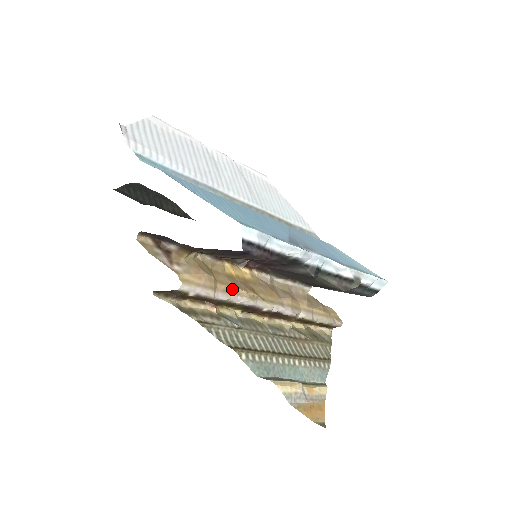
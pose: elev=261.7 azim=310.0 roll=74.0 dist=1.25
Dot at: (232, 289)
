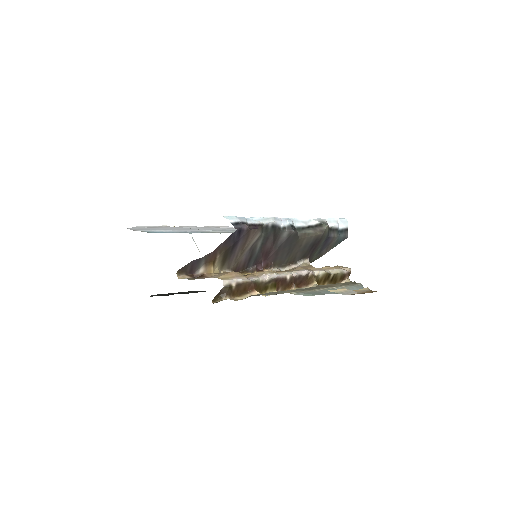
Dot at: (256, 275)
